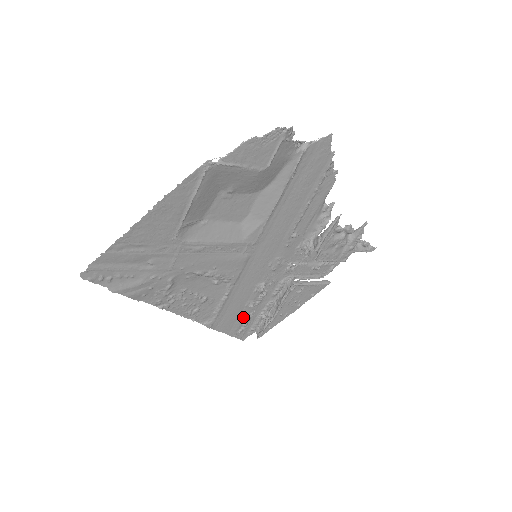
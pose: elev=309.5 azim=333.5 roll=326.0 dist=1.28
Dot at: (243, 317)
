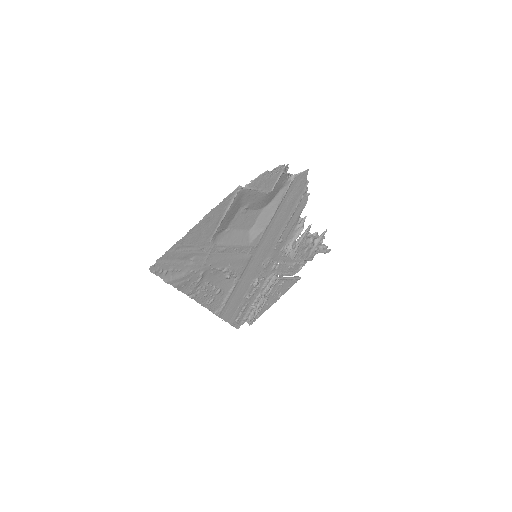
Dot at: (240, 308)
